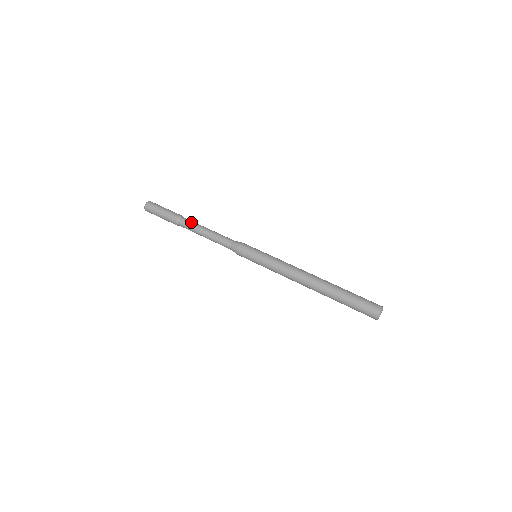
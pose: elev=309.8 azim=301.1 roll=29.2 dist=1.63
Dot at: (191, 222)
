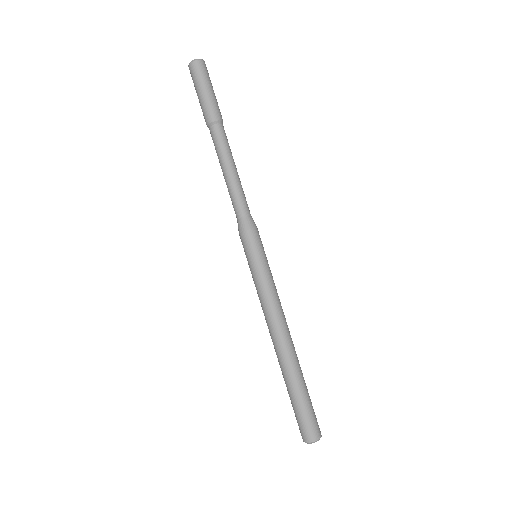
Dot at: (226, 142)
